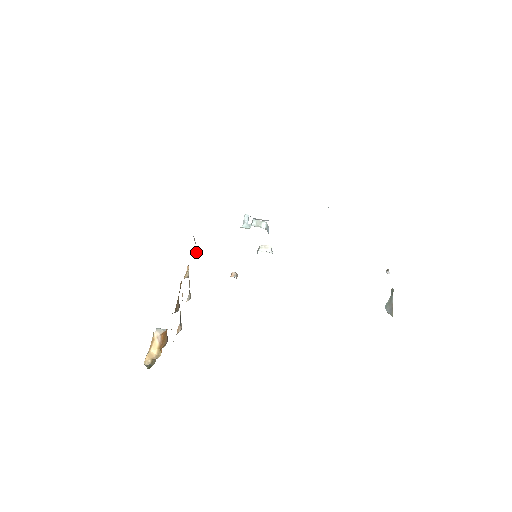
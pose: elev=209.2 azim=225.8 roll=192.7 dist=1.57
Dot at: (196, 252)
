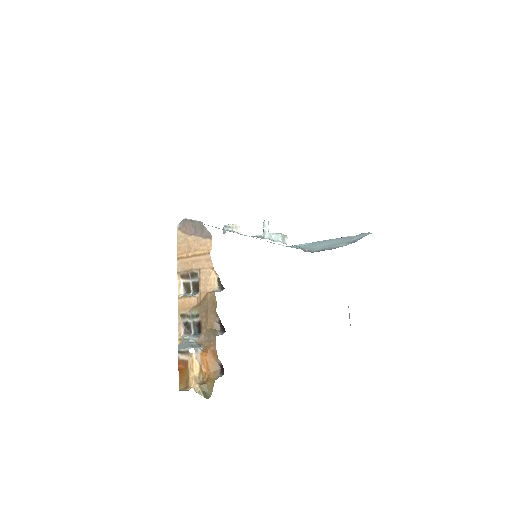
Dot at: (180, 229)
